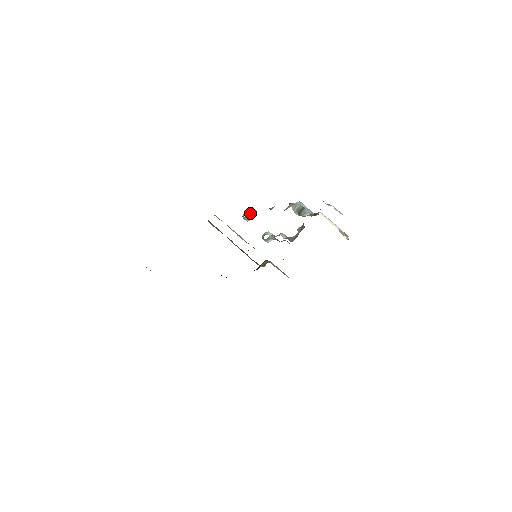
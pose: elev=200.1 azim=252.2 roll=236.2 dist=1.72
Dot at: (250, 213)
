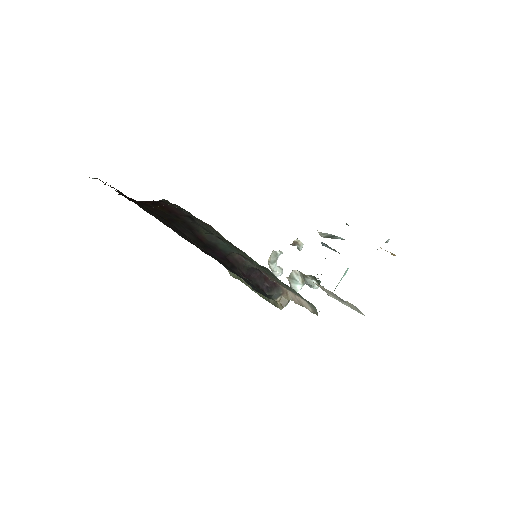
Dot at: (275, 257)
